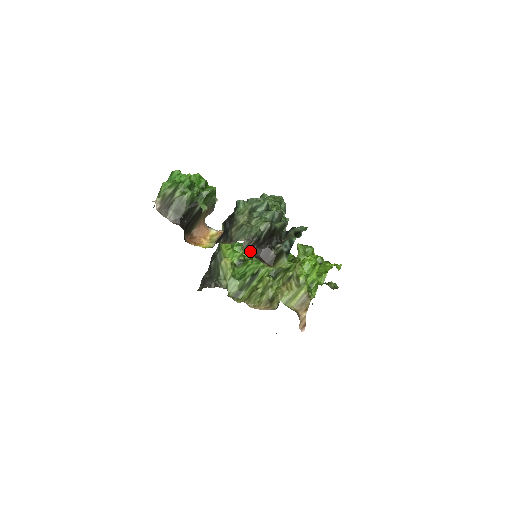
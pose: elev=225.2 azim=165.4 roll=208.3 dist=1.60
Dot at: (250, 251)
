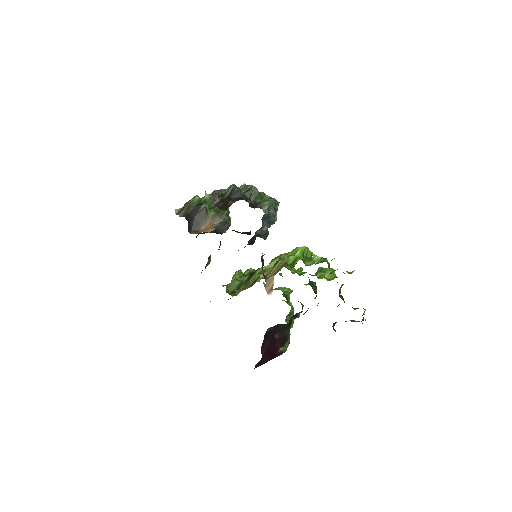
Dot at: (212, 203)
